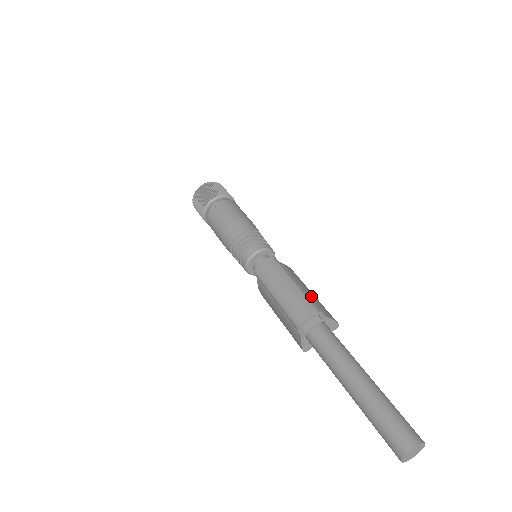
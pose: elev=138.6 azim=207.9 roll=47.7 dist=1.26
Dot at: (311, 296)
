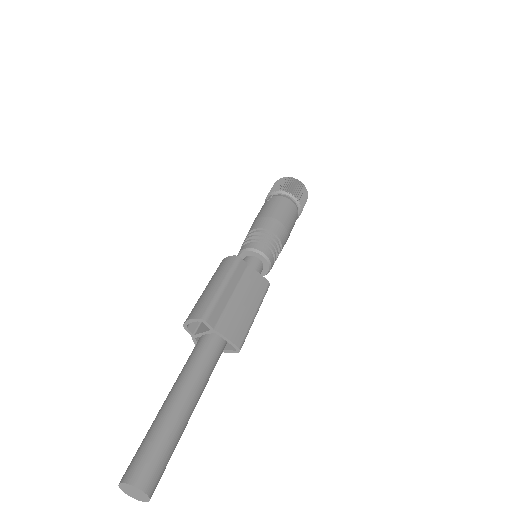
Dot at: (234, 307)
